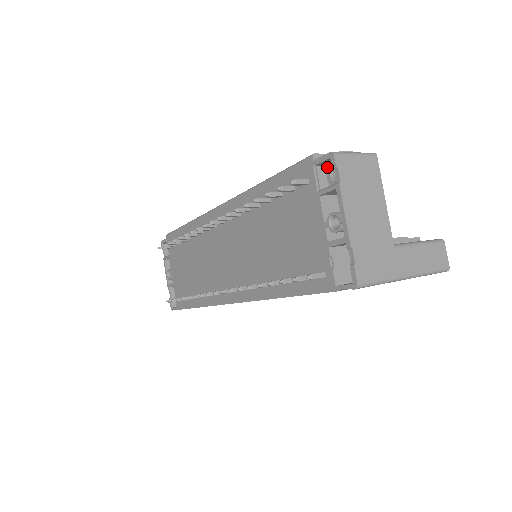
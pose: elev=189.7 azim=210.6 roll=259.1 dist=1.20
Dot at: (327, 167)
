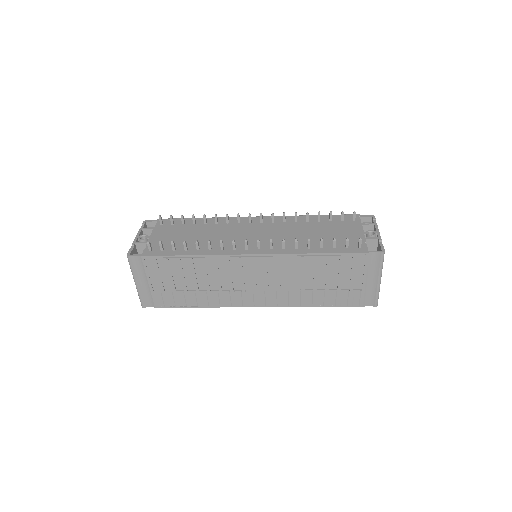
Dot at: occluded
